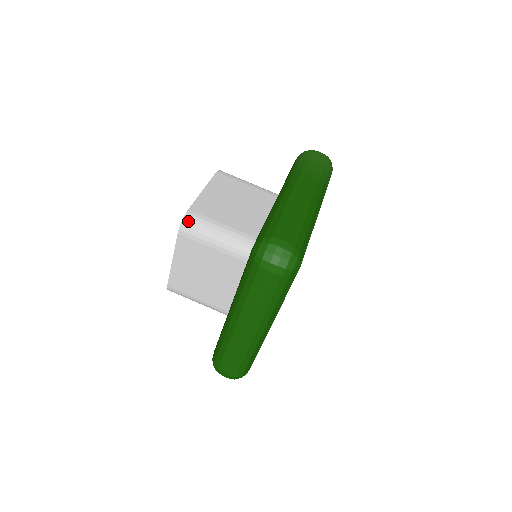
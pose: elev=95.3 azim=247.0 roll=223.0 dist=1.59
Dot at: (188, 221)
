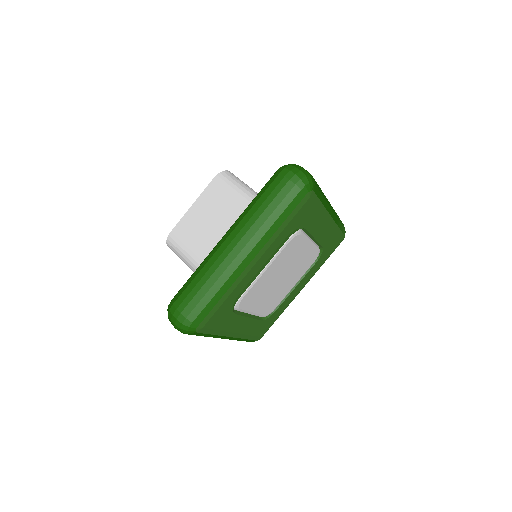
Dot at: (227, 173)
